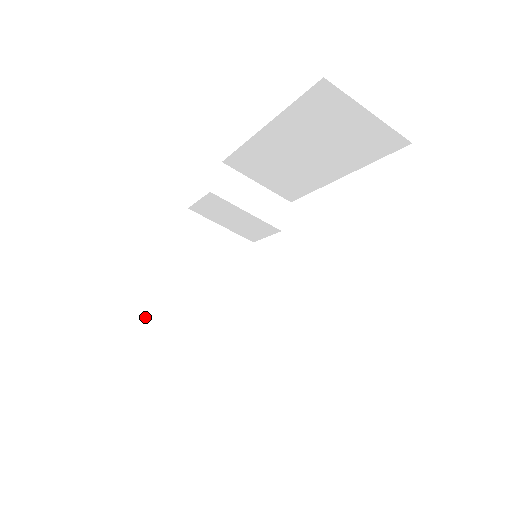
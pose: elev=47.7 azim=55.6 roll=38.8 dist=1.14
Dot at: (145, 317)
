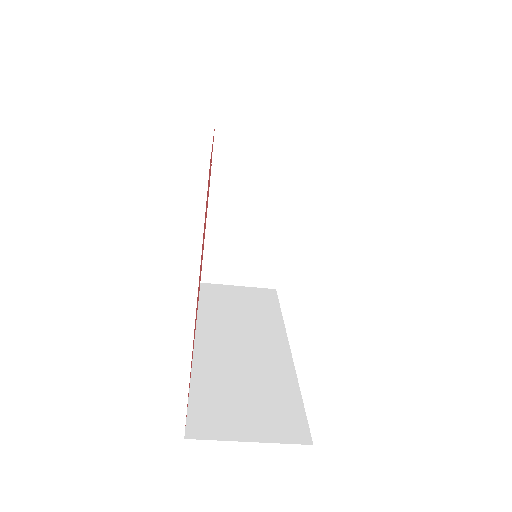
Dot at: (203, 265)
